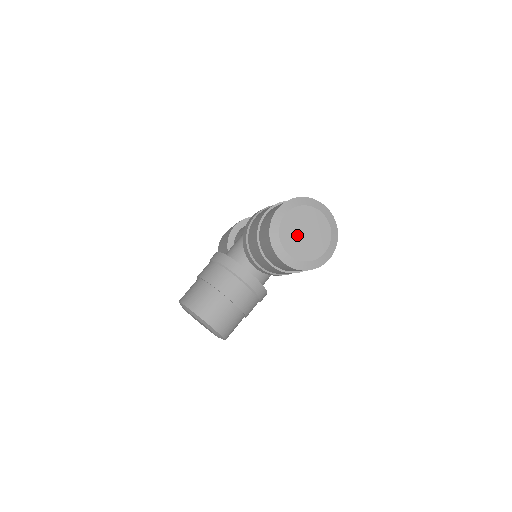
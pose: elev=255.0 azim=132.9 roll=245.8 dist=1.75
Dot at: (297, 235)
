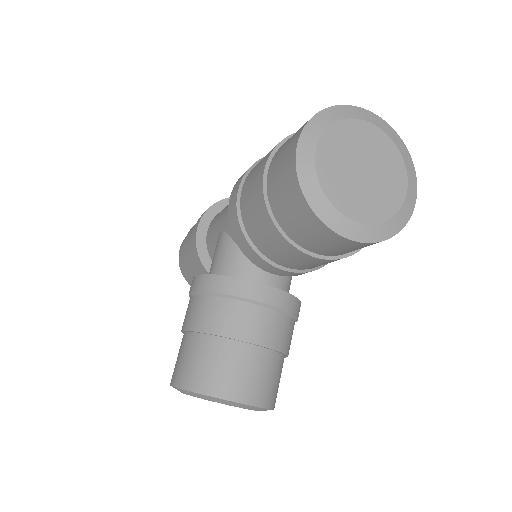
Dot at: (352, 179)
